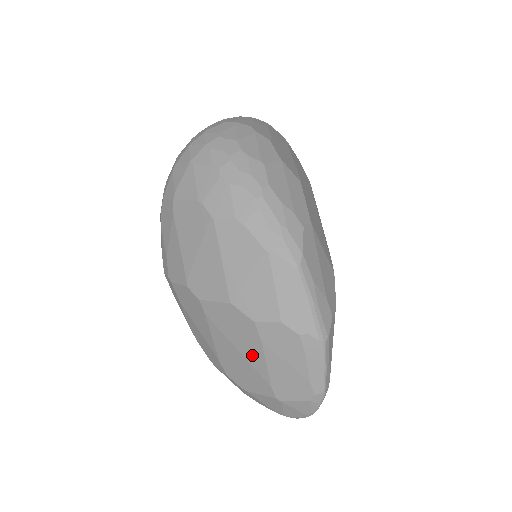
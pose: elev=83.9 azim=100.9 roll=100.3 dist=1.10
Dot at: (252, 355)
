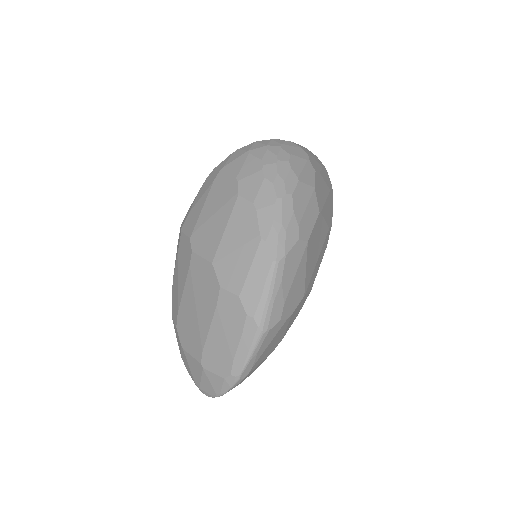
Dot at: (204, 315)
